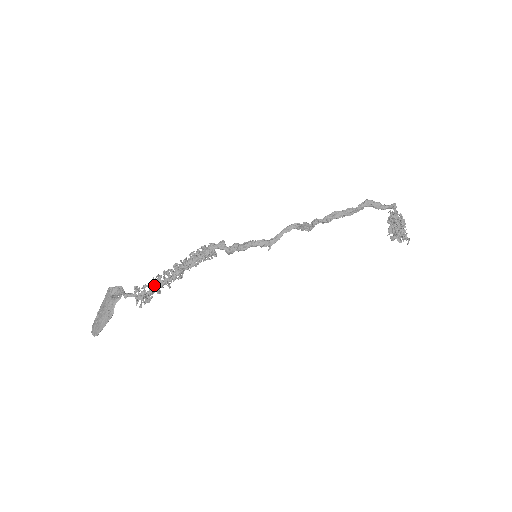
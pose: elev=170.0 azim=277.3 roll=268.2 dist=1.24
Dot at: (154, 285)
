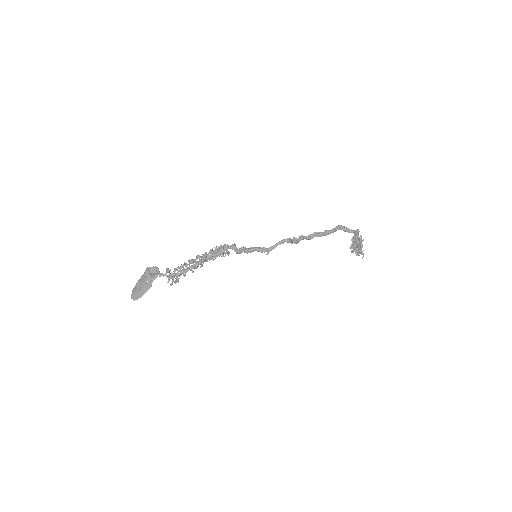
Dot at: (182, 270)
